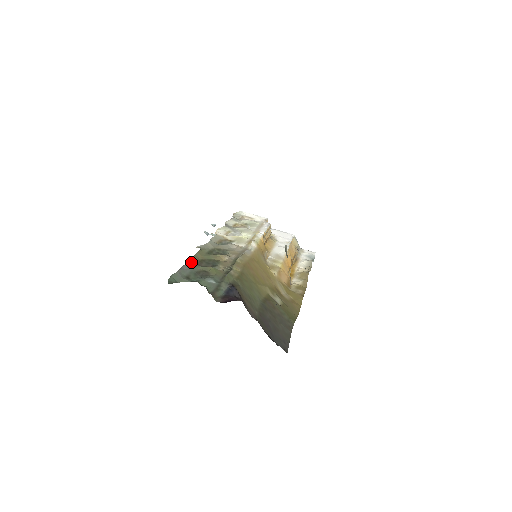
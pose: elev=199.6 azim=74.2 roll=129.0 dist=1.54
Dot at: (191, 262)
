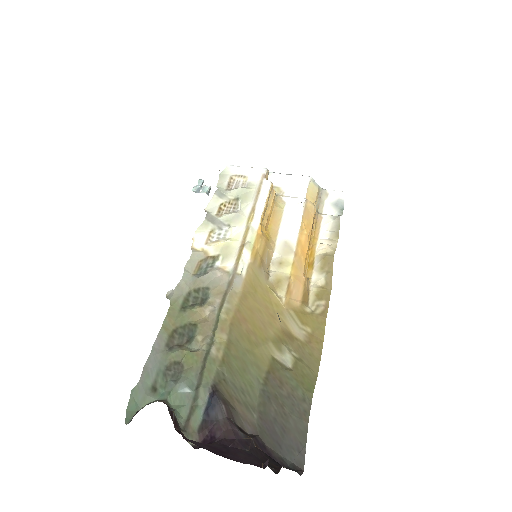
Dot at: (158, 345)
